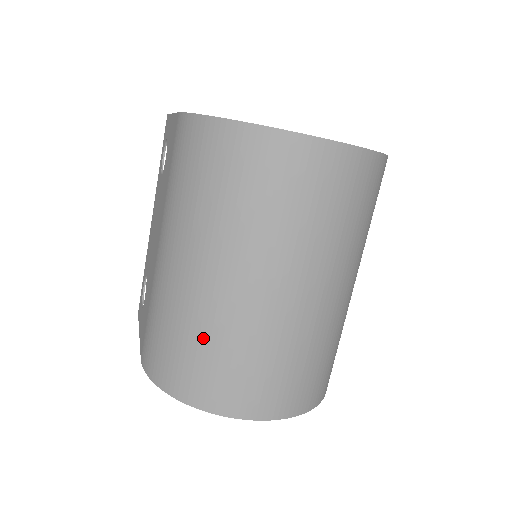
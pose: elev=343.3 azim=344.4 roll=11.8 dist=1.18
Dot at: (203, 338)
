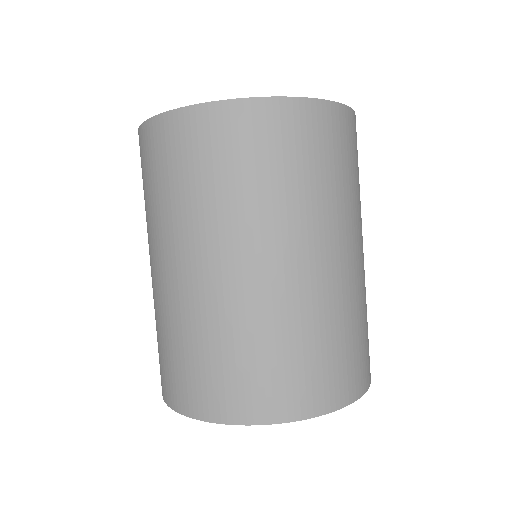
Dot at: occluded
